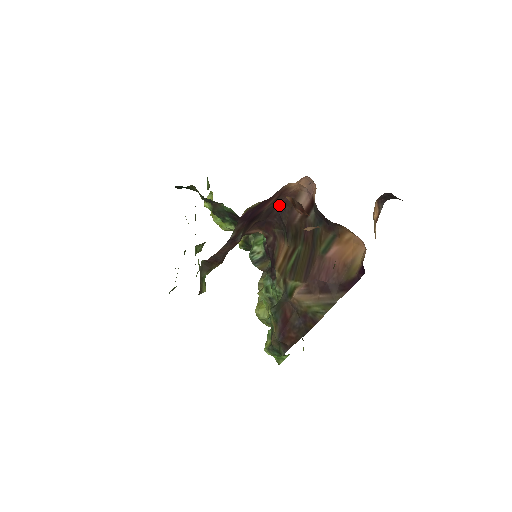
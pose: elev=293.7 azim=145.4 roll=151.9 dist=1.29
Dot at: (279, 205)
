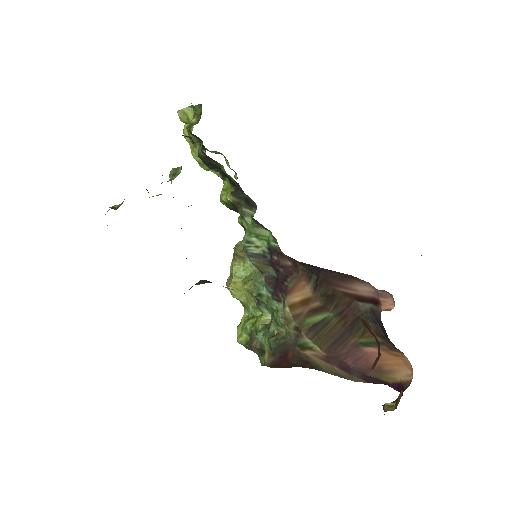
Dot at: (327, 269)
